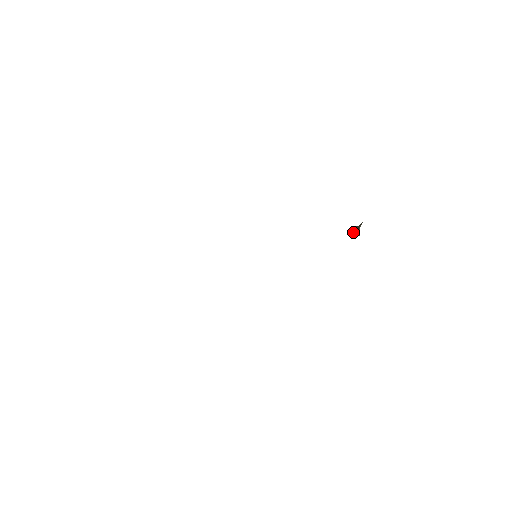
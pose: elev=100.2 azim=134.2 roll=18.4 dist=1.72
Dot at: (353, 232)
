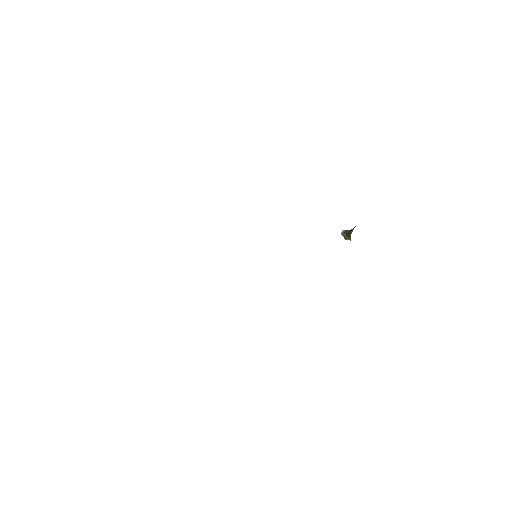
Dot at: (343, 236)
